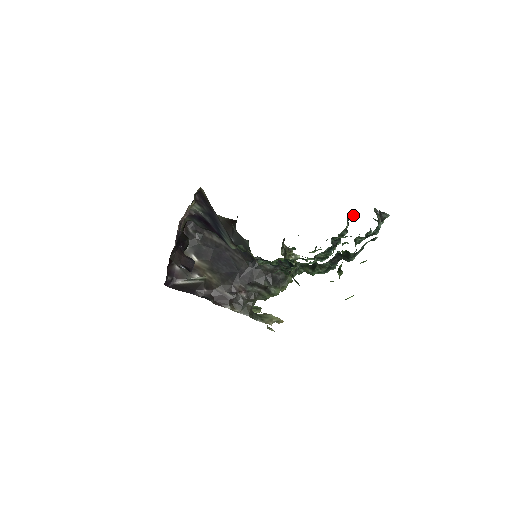
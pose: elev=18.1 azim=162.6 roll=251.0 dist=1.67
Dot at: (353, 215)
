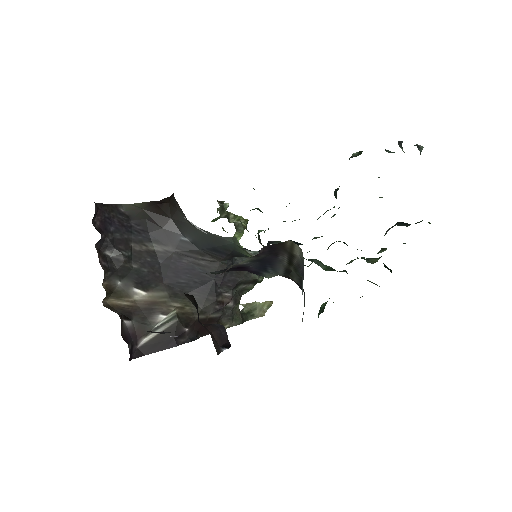
Dot at: (359, 152)
